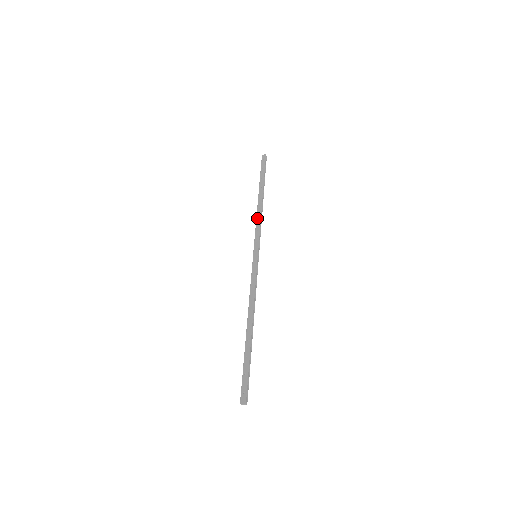
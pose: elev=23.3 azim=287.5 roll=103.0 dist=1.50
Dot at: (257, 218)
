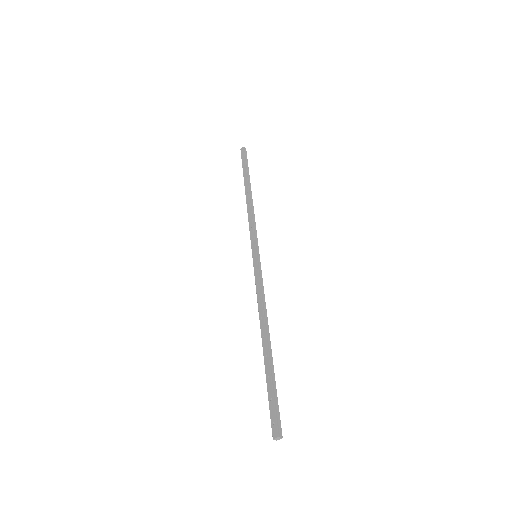
Dot at: (248, 215)
